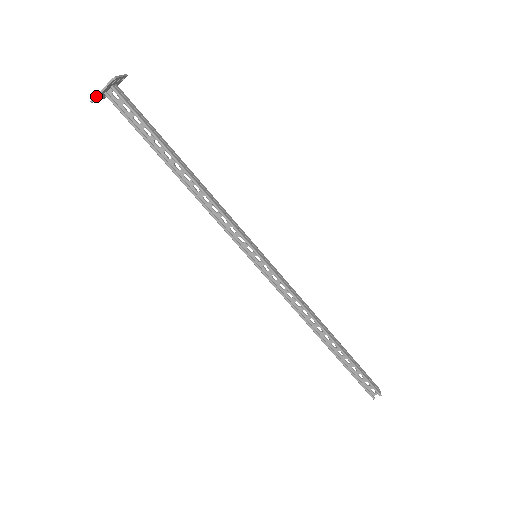
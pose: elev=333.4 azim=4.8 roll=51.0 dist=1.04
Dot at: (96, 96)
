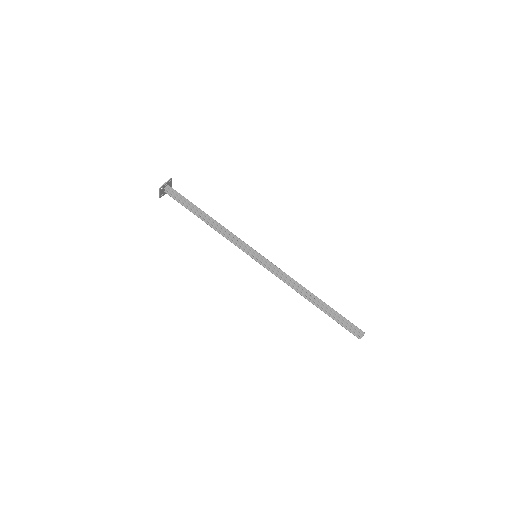
Dot at: (160, 196)
